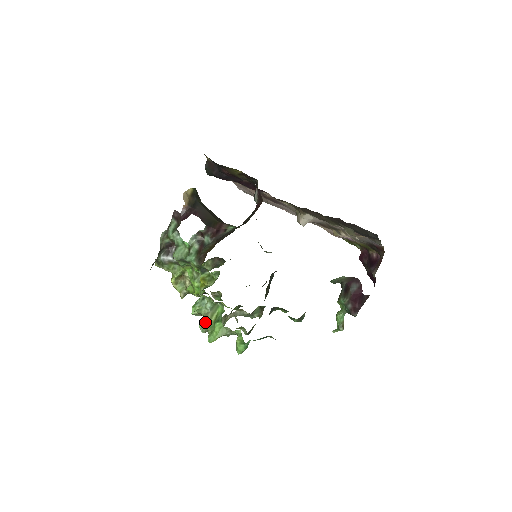
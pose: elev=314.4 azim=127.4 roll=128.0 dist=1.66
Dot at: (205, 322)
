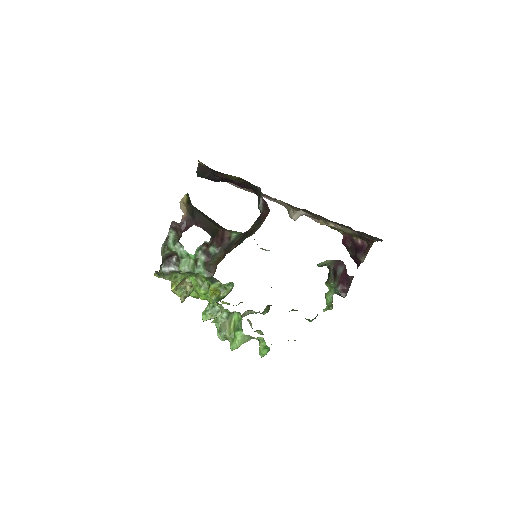
Dot at: (225, 332)
